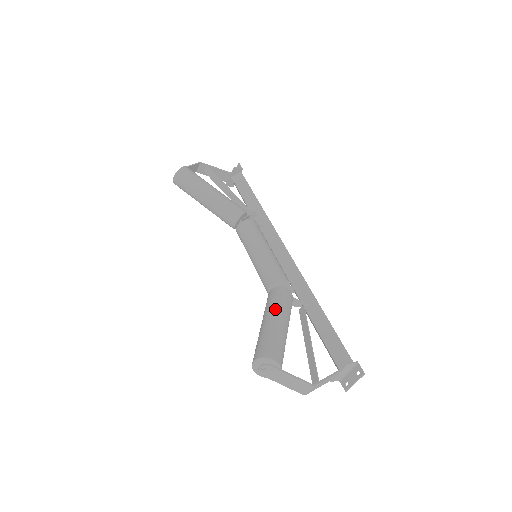
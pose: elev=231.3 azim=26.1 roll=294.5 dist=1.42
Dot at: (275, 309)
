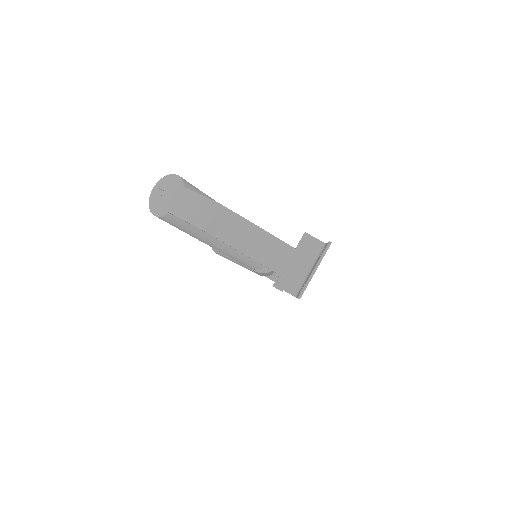
Dot at: occluded
